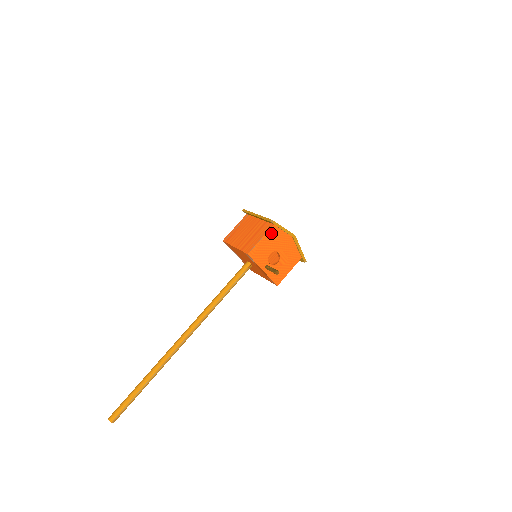
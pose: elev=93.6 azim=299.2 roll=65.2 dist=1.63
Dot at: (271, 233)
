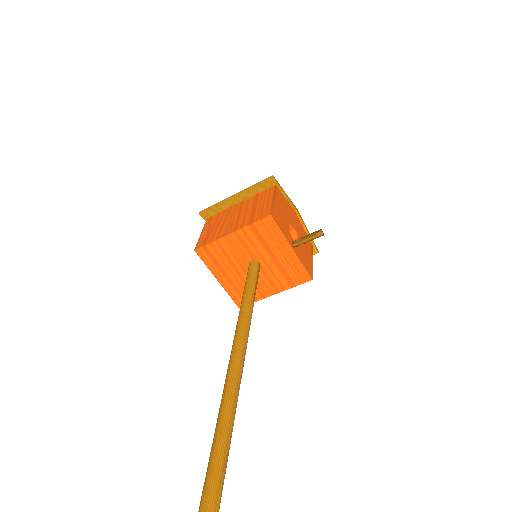
Dot at: (278, 196)
